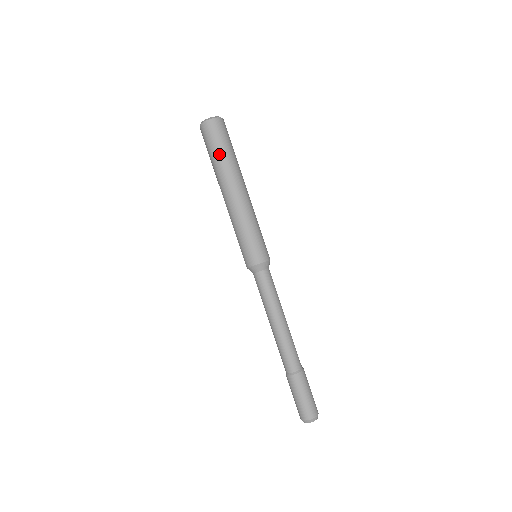
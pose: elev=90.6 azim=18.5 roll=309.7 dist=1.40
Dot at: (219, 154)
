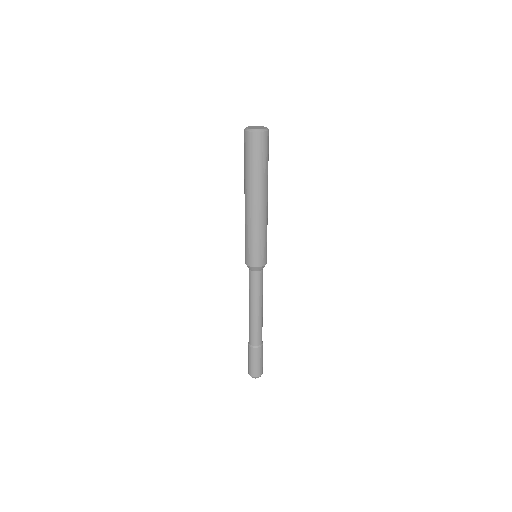
Dot at: (246, 166)
